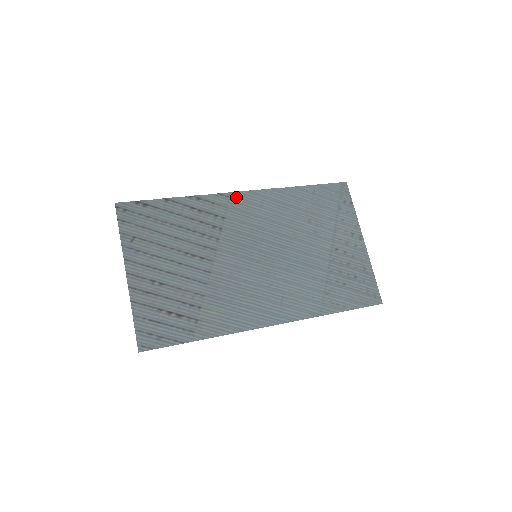
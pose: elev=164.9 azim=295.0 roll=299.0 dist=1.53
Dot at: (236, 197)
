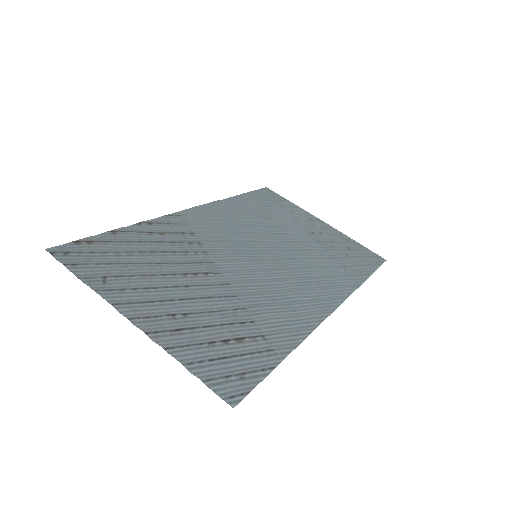
Dot at: (187, 214)
